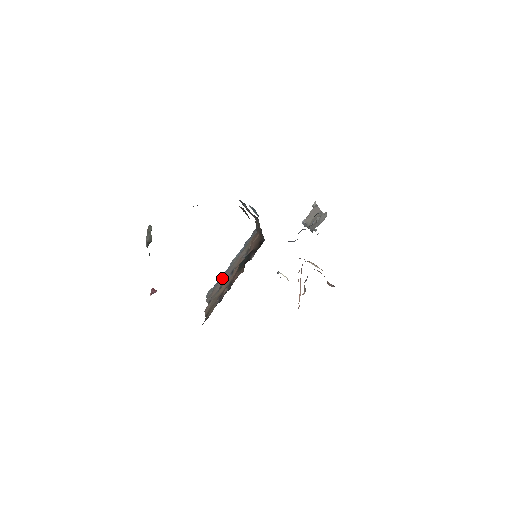
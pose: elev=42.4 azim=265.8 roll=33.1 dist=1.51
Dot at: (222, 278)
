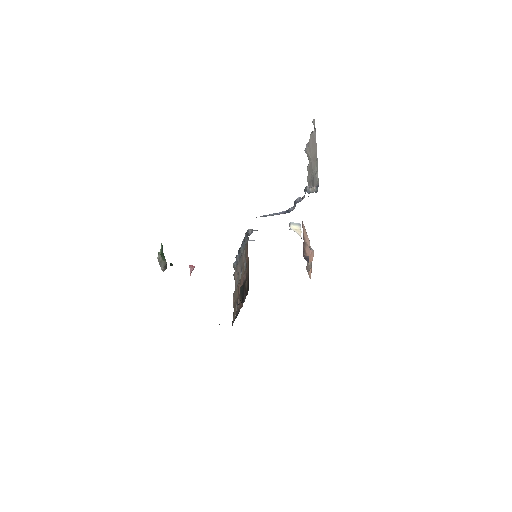
Dot at: (237, 266)
